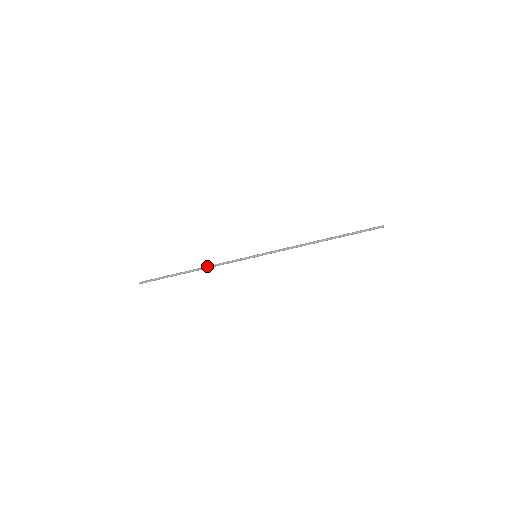
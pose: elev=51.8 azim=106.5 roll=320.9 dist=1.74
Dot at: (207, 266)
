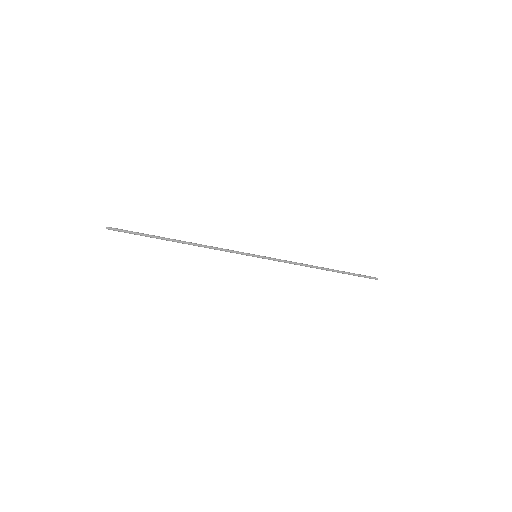
Dot at: (200, 245)
